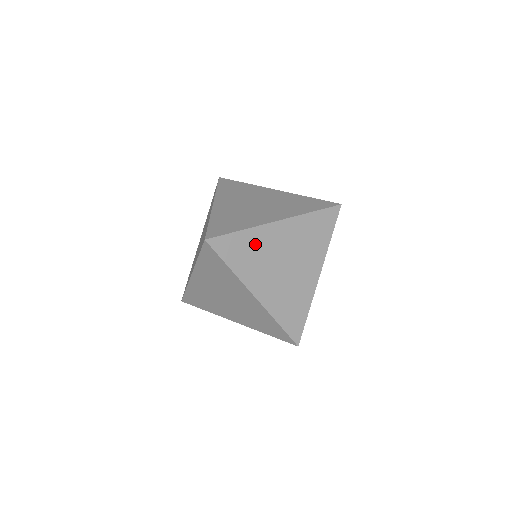
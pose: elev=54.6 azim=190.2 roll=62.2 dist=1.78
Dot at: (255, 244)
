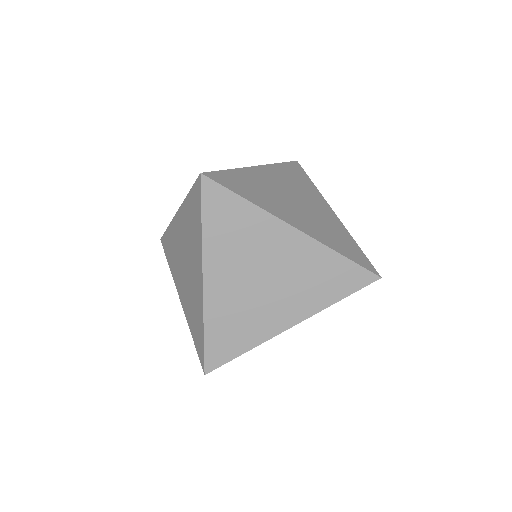
Dot at: (253, 182)
